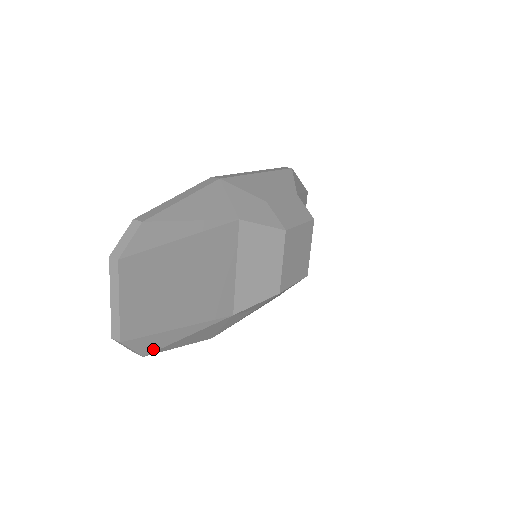
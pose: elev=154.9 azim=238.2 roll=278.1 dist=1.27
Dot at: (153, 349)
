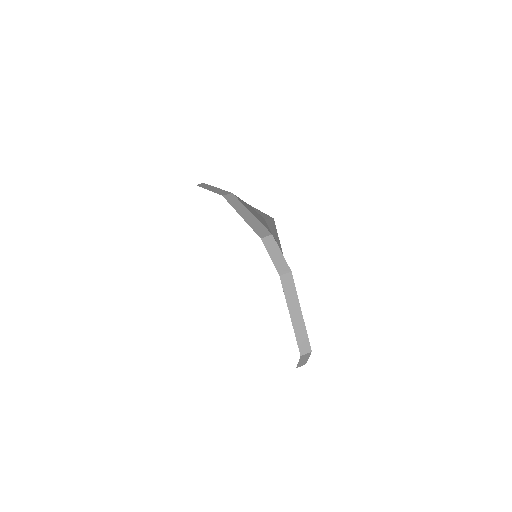
Dot at: occluded
